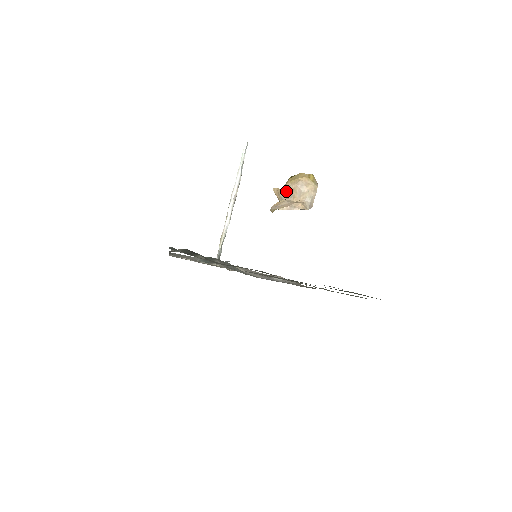
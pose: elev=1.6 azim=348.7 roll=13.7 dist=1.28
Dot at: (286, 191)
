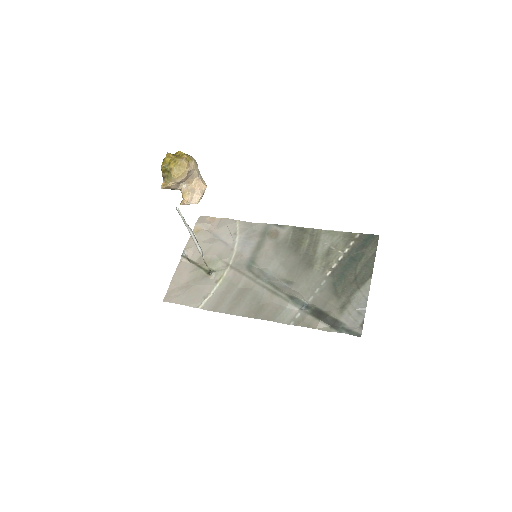
Dot at: (178, 183)
